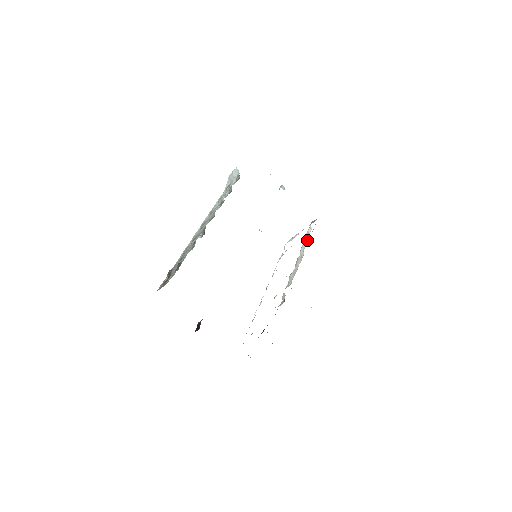
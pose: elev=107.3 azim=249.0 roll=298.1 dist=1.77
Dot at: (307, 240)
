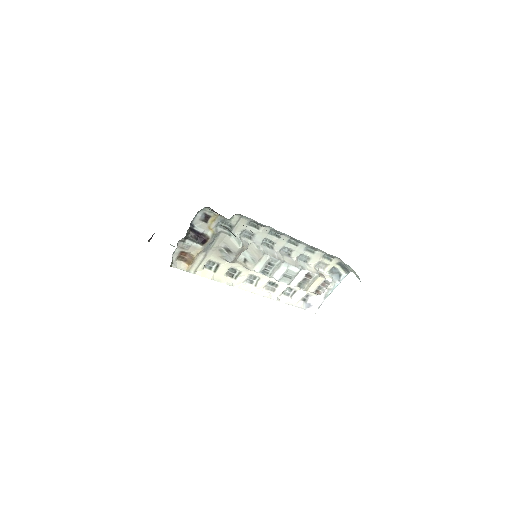
Dot at: (316, 271)
